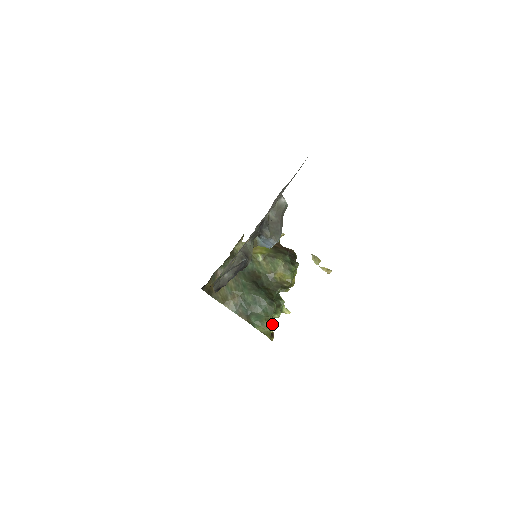
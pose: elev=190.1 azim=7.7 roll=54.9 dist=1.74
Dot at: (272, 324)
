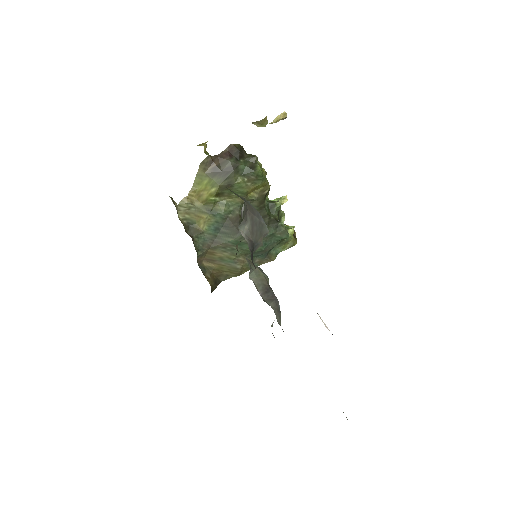
Dot at: (288, 231)
